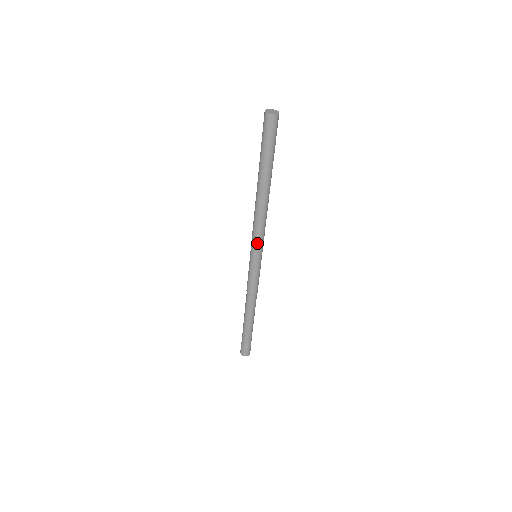
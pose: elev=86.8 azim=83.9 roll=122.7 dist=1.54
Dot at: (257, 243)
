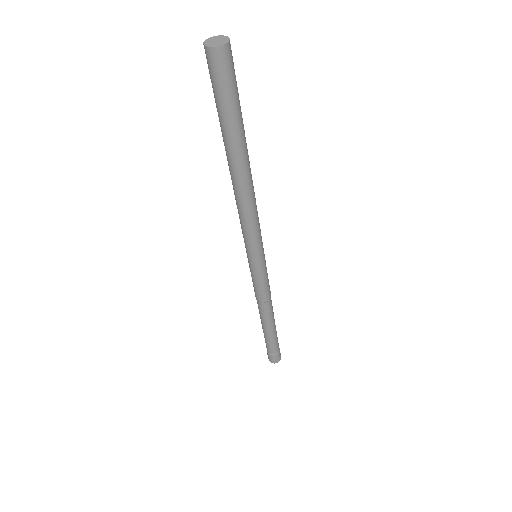
Dot at: (252, 243)
